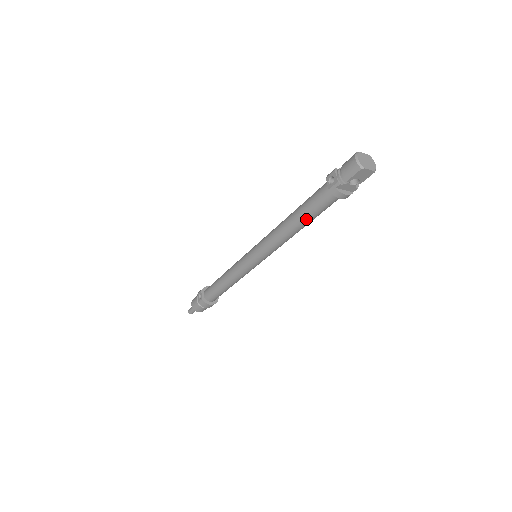
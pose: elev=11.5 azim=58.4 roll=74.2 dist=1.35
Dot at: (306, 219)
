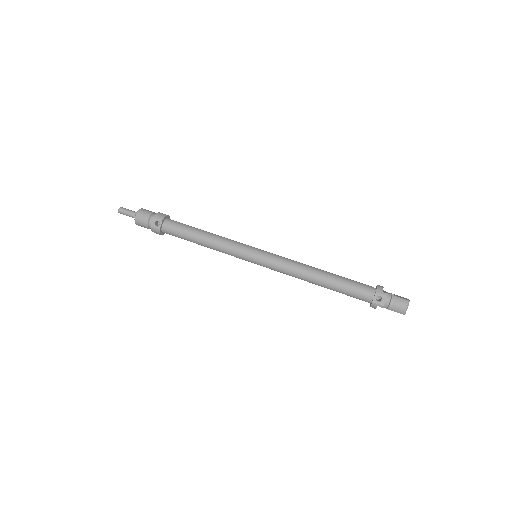
Dot at: (333, 290)
